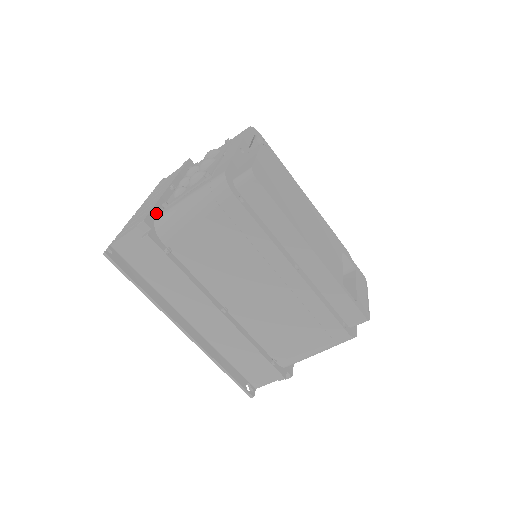
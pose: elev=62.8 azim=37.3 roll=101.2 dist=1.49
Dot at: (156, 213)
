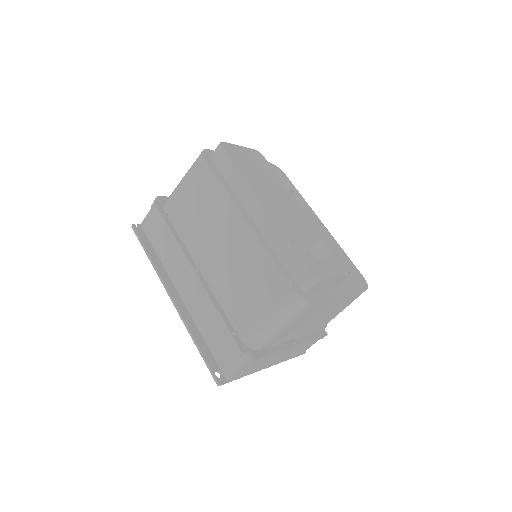
Dot at: occluded
